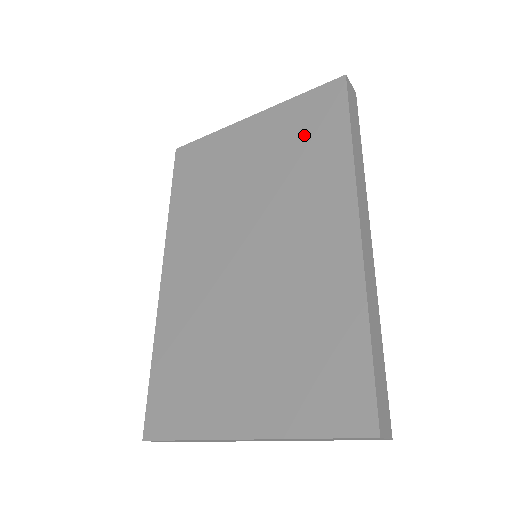
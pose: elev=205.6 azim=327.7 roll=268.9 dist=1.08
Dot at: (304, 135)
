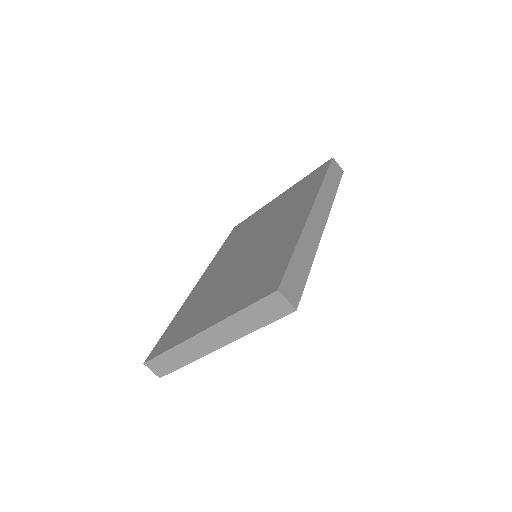
Dot at: (301, 189)
